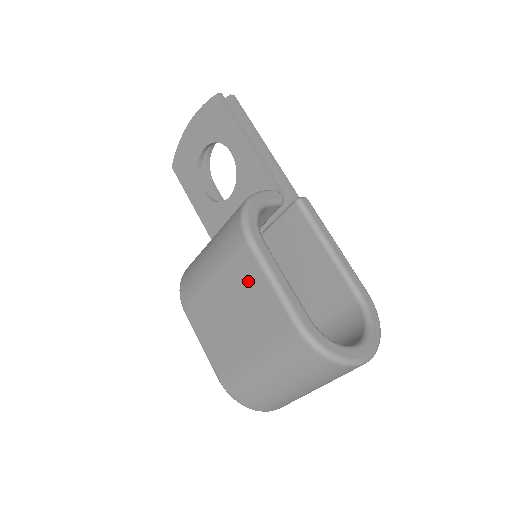
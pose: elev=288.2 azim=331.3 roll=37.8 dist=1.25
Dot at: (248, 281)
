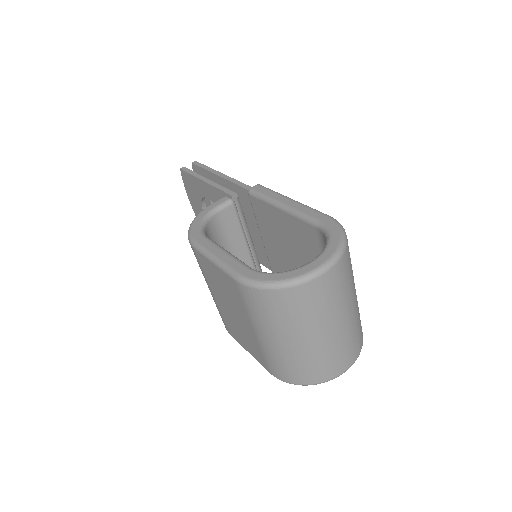
Dot at: (211, 274)
